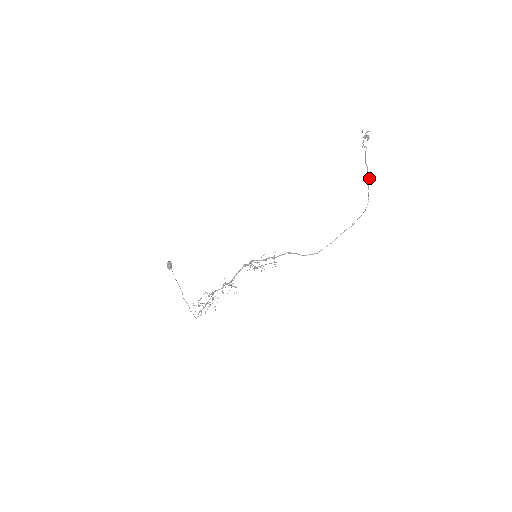
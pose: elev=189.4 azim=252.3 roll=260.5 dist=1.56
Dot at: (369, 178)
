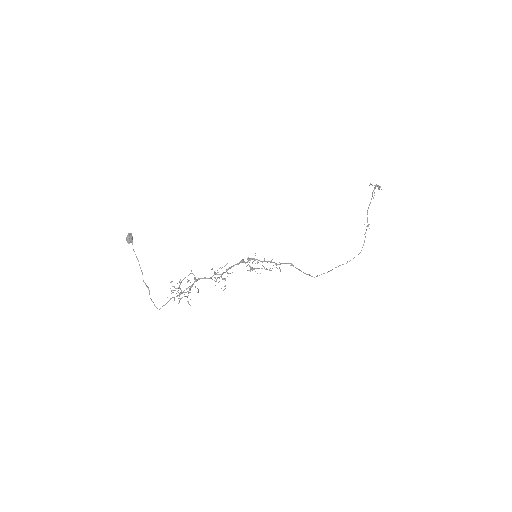
Dot at: (368, 225)
